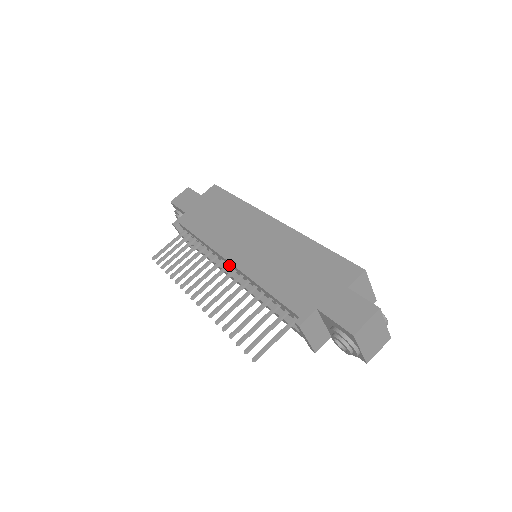
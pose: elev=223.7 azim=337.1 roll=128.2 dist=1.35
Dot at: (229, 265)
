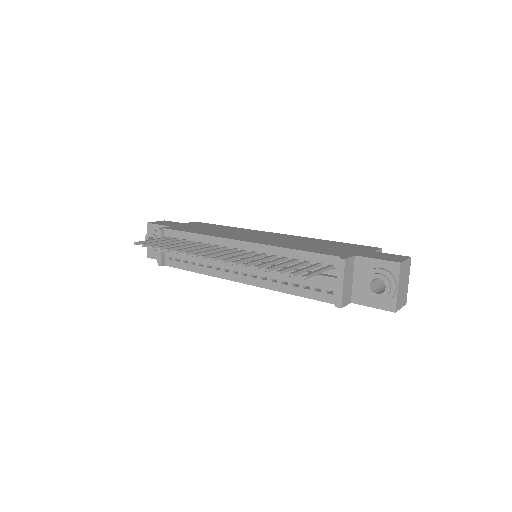
Dot at: (237, 249)
